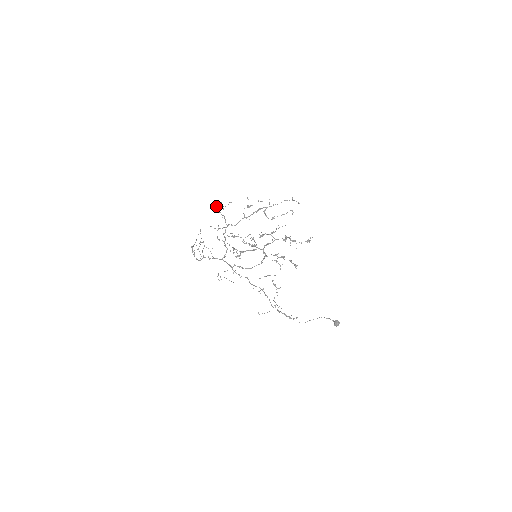
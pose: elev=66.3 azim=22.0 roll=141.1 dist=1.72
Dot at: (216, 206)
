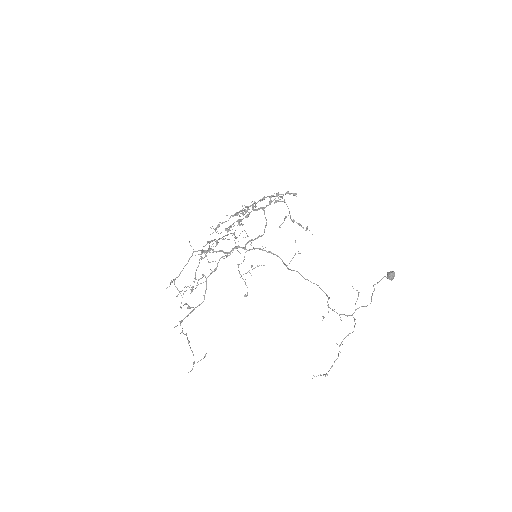
Dot at: (172, 281)
